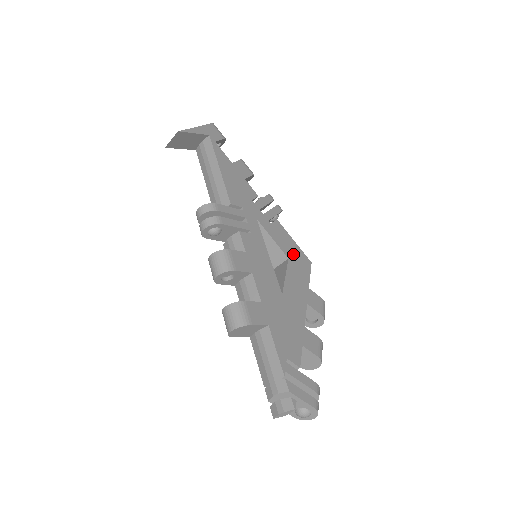
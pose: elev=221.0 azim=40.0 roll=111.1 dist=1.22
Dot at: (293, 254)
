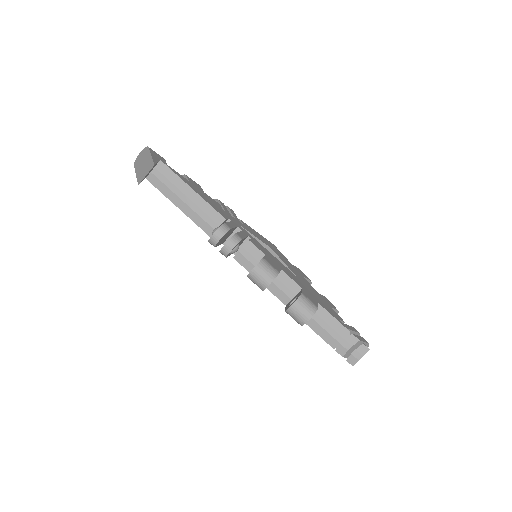
Dot at: (267, 243)
